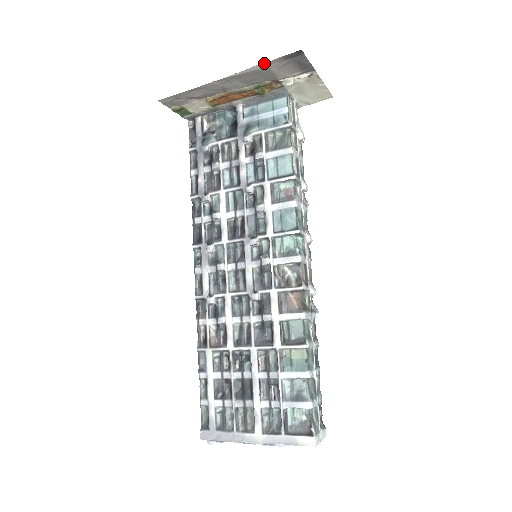
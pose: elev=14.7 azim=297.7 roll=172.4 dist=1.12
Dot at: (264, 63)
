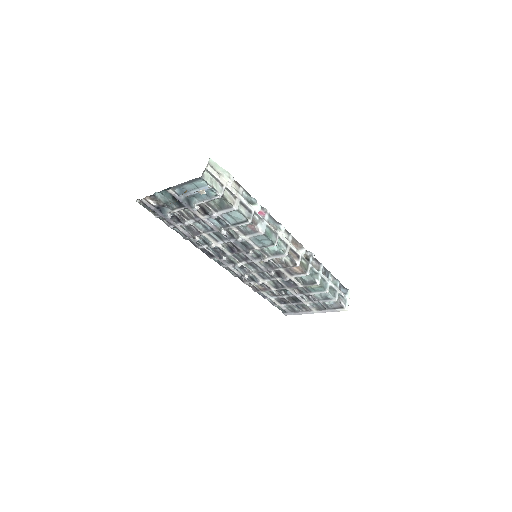
Dot at: occluded
